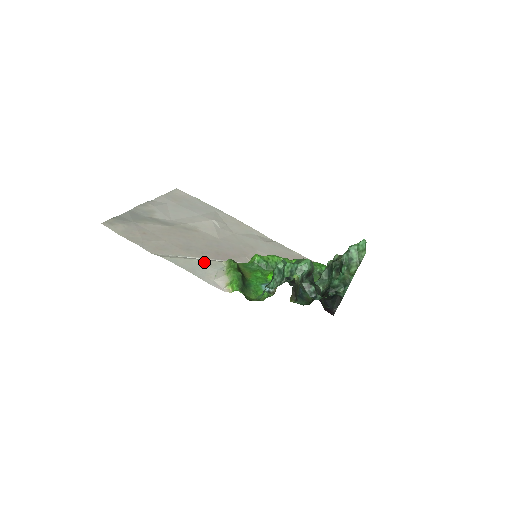
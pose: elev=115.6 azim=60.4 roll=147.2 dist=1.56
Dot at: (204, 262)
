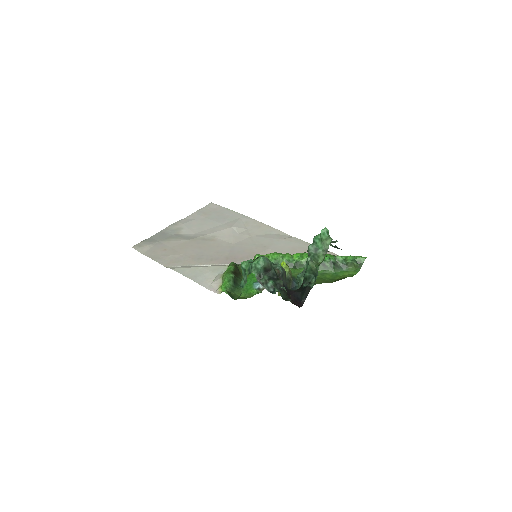
Dot at: (208, 268)
